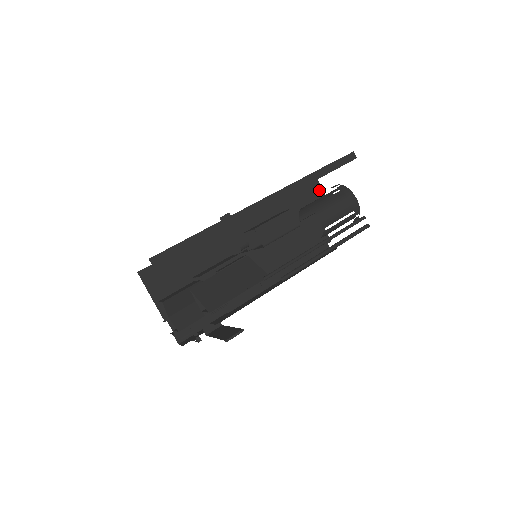
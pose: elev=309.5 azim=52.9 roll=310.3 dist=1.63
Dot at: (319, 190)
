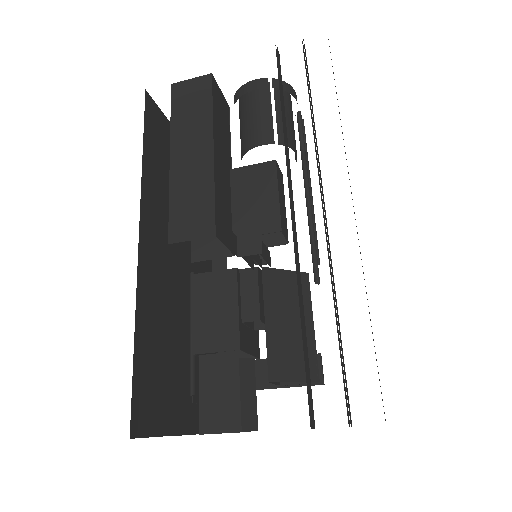
Dot at: (219, 91)
